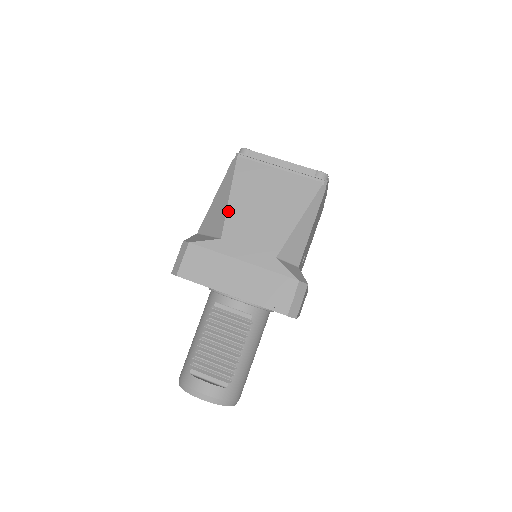
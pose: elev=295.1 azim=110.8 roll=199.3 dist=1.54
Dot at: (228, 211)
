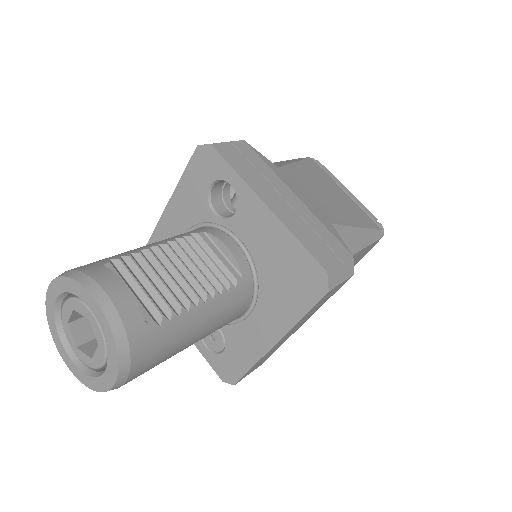
Dot at: (292, 165)
